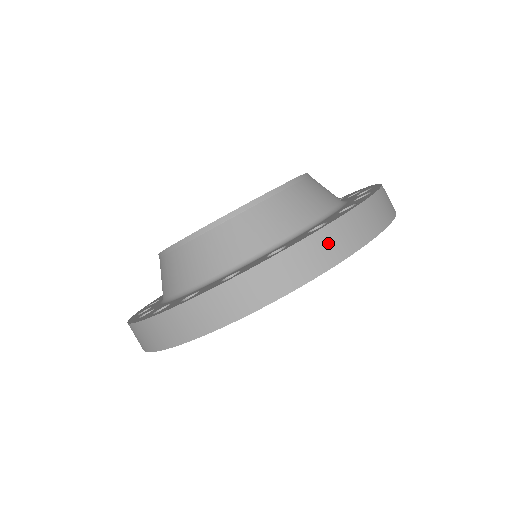
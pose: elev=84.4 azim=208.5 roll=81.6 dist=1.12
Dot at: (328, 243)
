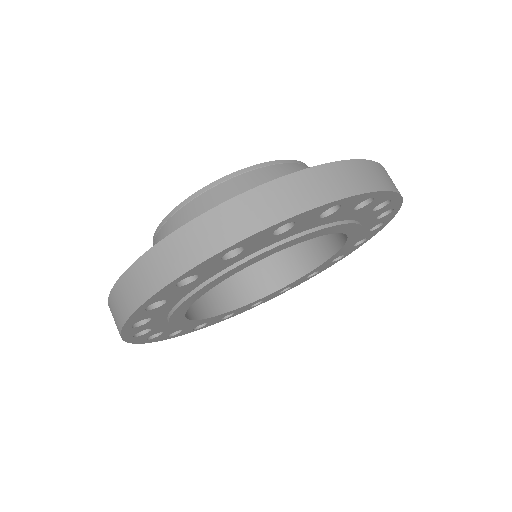
Dot at: (153, 266)
